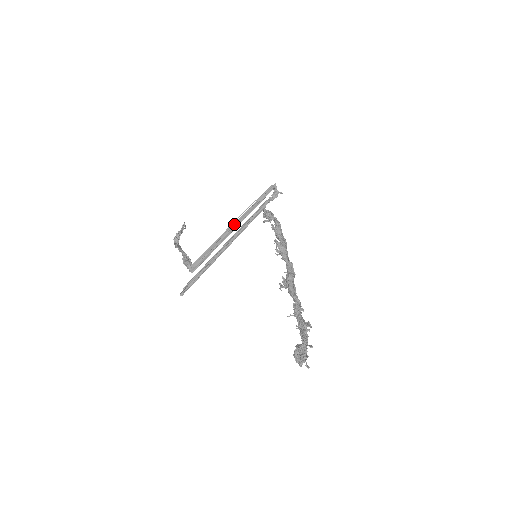
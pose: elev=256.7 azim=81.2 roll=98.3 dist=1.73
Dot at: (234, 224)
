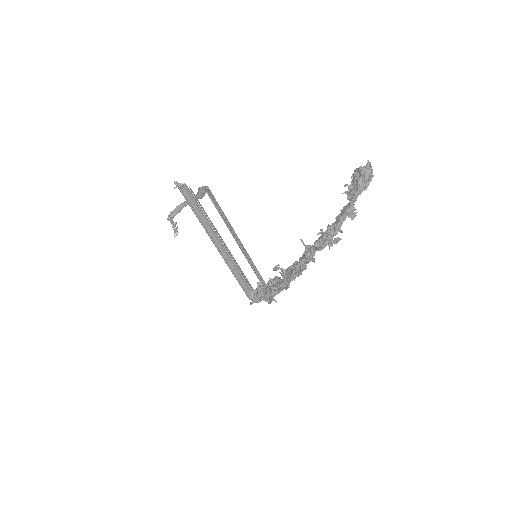
Dot at: (241, 248)
